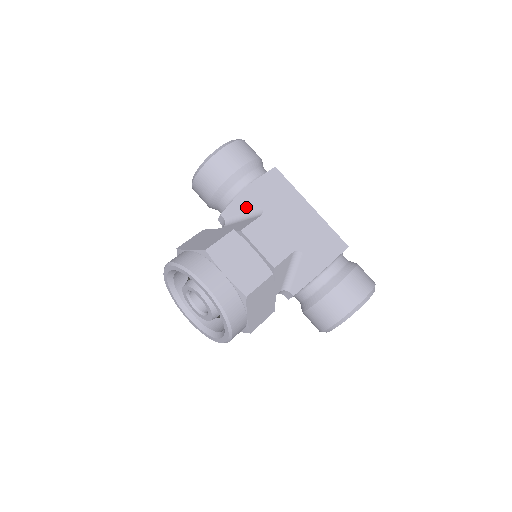
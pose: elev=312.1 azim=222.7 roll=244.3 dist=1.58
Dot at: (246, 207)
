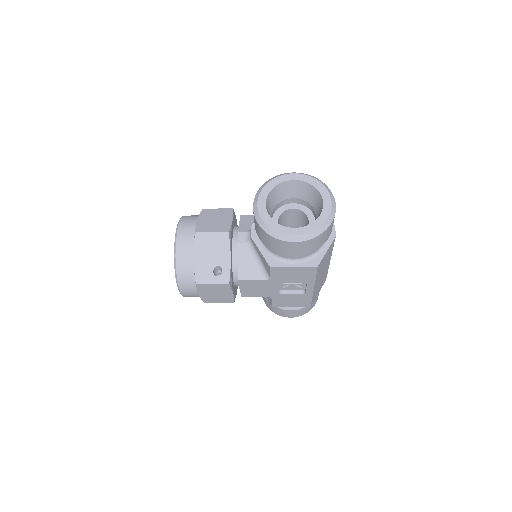
Dot at: occluded
